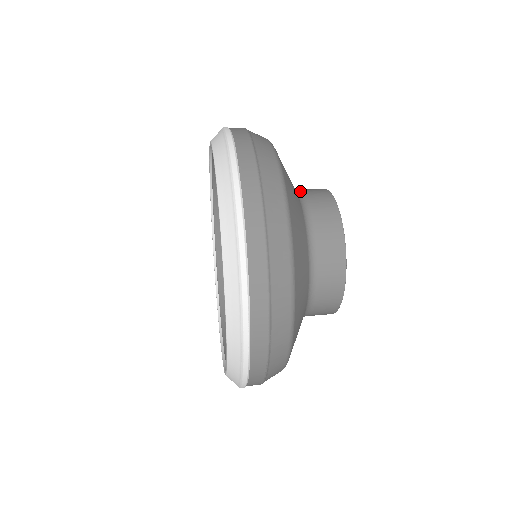
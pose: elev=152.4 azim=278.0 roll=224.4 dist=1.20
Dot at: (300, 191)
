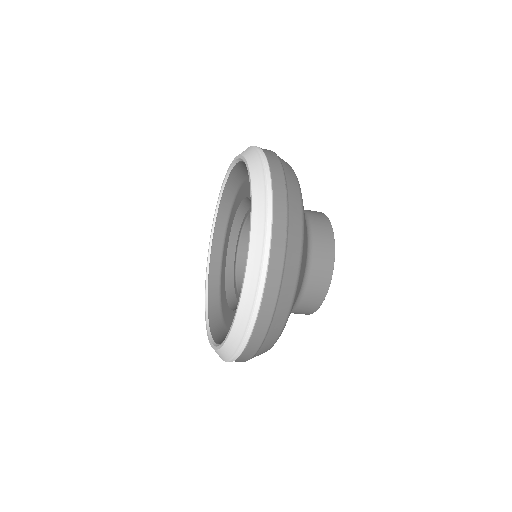
Dot at: occluded
